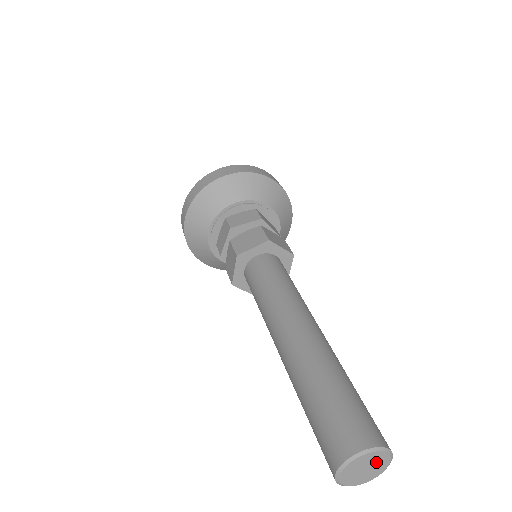
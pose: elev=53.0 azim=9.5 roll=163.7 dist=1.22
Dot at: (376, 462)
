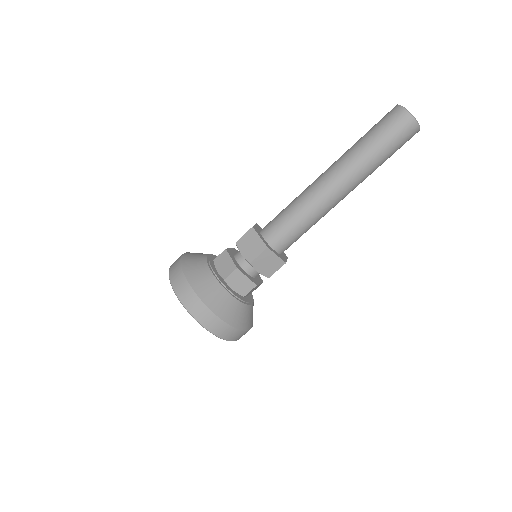
Dot at: occluded
